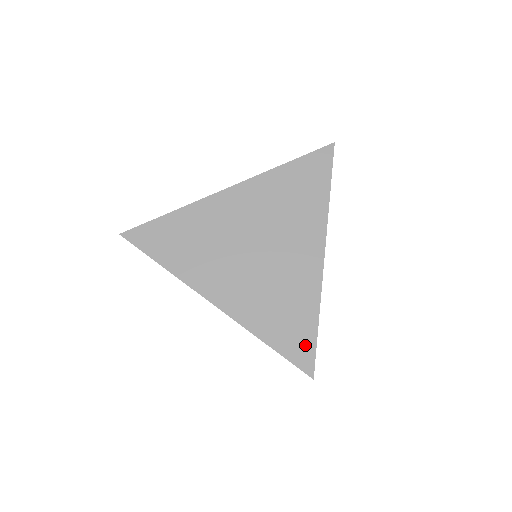
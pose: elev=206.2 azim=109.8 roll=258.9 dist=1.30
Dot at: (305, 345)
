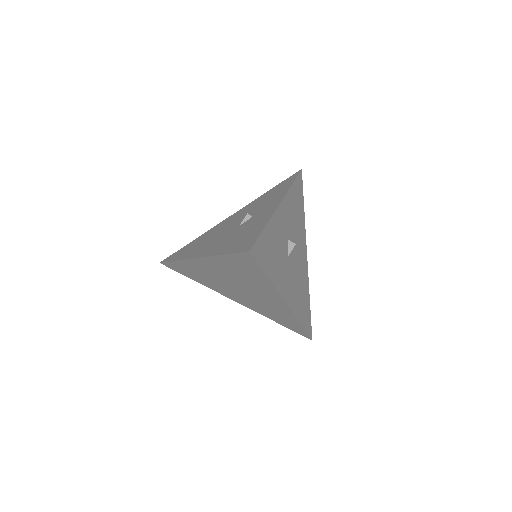
Dot at: (299, 330)
